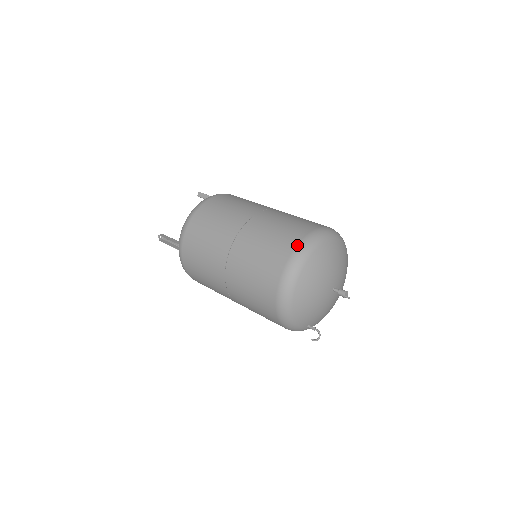
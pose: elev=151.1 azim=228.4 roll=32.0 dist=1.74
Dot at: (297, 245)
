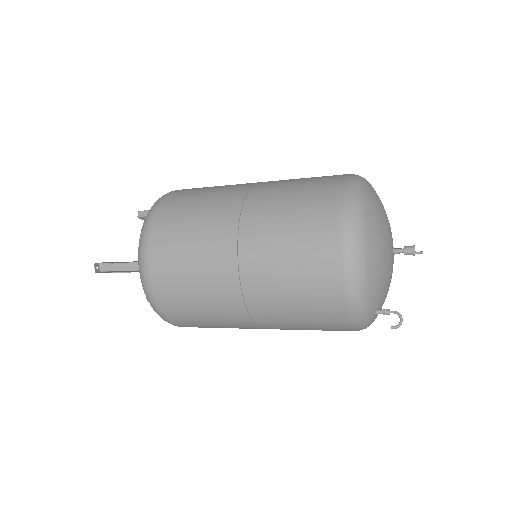
Dot at: (344, 183)
